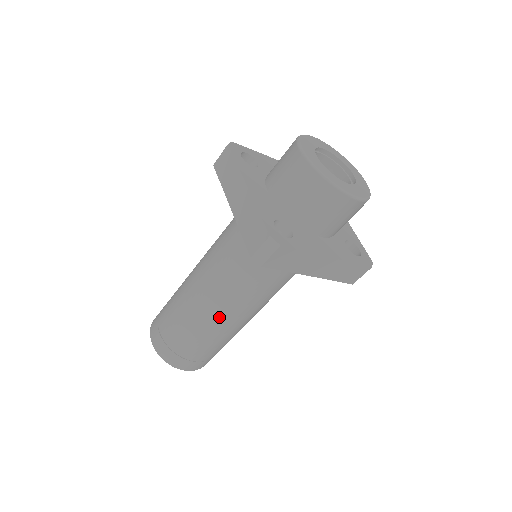
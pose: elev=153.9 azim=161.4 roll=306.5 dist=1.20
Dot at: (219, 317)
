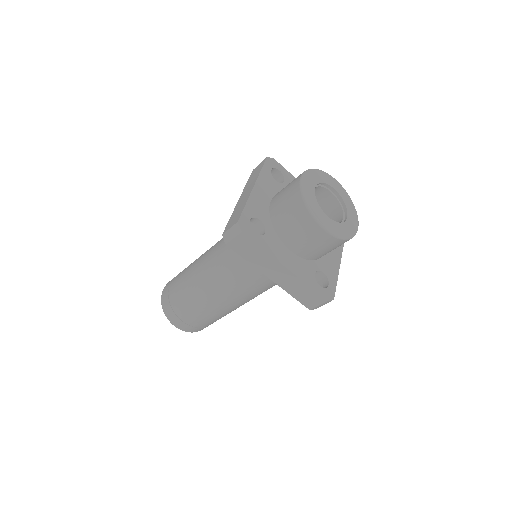
Dot at: (206, 288)
